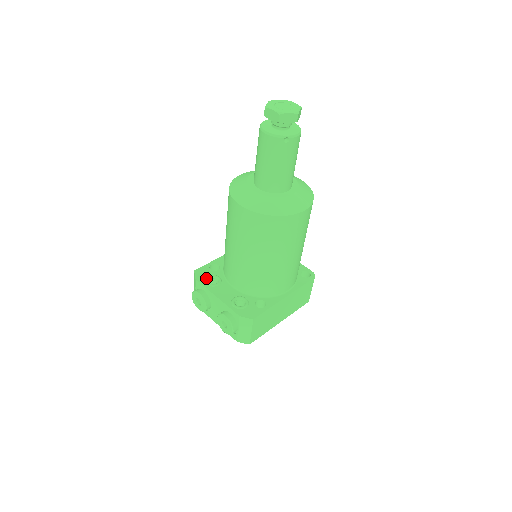
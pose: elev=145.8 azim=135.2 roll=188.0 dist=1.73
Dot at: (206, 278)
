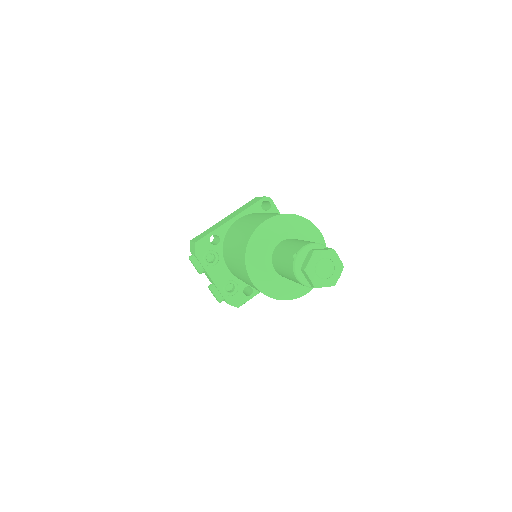
Dot at: (205, 256)
